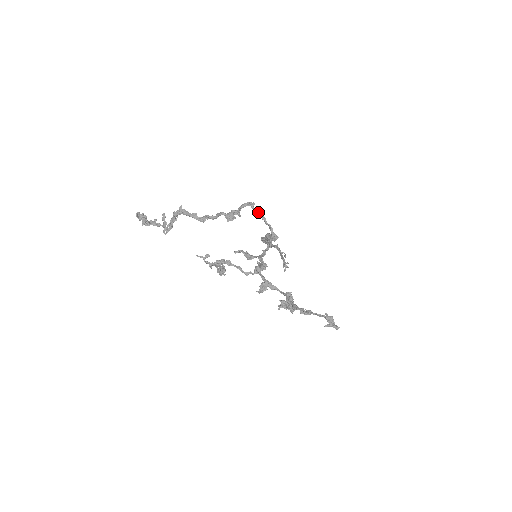
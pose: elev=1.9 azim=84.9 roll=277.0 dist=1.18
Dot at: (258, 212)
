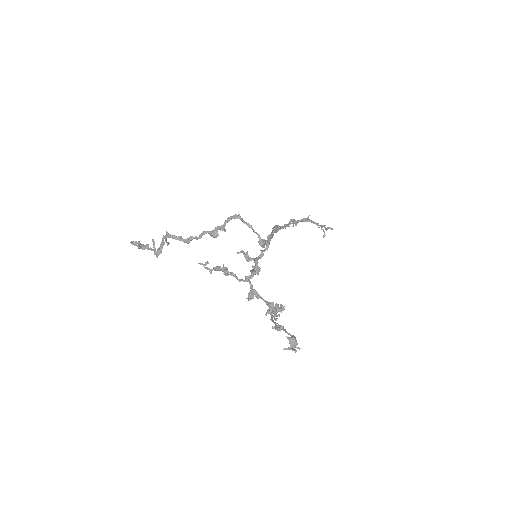
Dot at: (245, 222)
